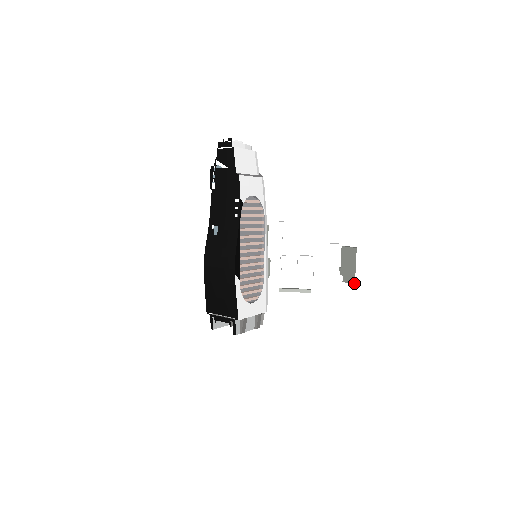
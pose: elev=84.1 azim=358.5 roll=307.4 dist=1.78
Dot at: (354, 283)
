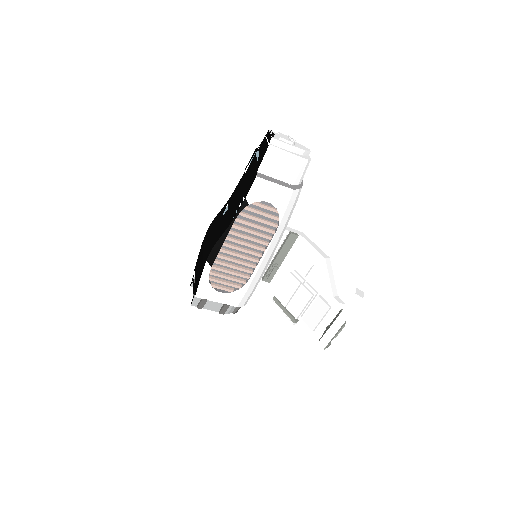
Dot at: occluded
